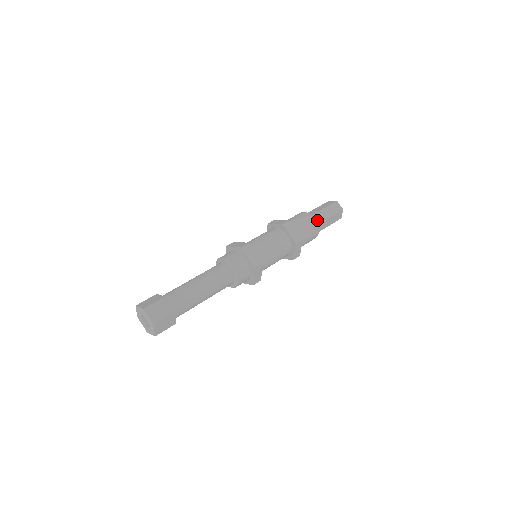
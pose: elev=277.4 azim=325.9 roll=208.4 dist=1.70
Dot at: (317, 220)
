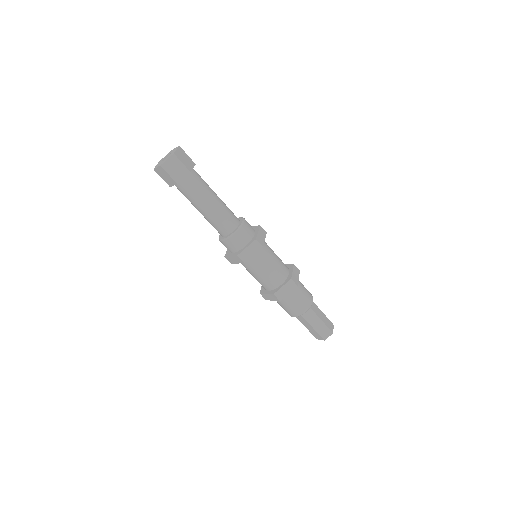
Dot at: (312, 306)
